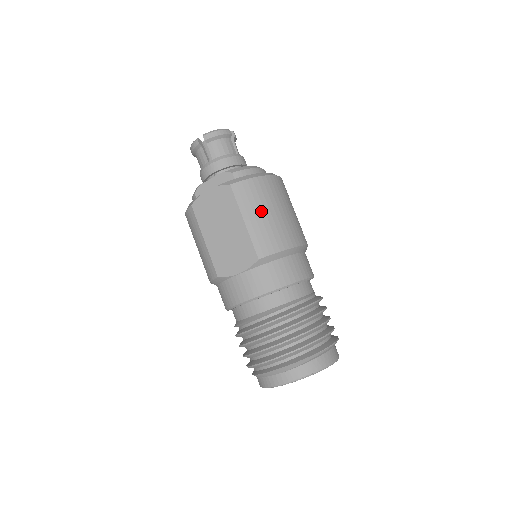
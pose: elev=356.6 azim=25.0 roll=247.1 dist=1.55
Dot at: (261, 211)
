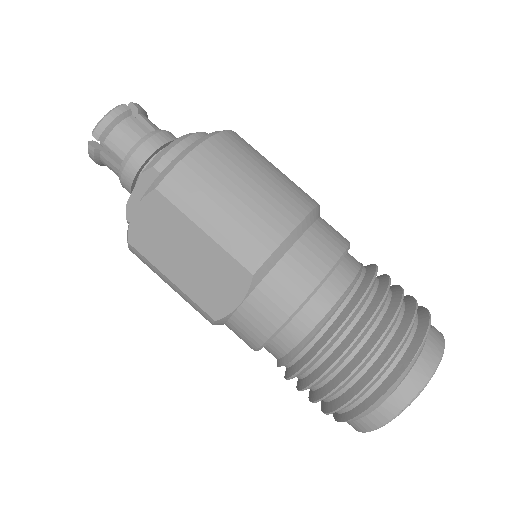
Dot at: (220, 202)
